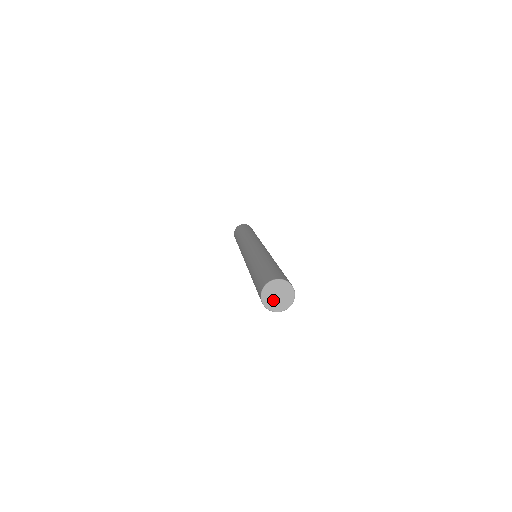
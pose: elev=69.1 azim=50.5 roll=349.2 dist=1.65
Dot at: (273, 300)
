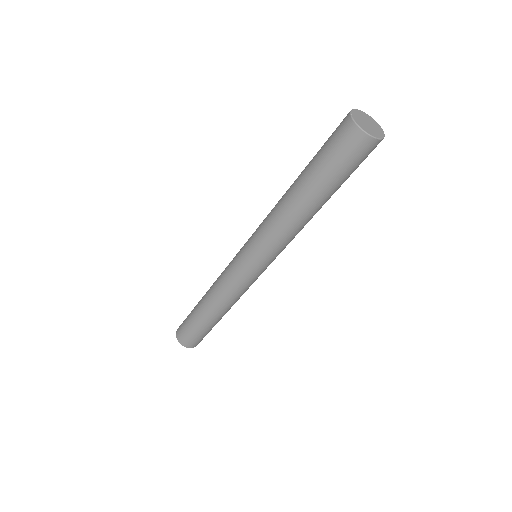
Dot at: (365, 125)
